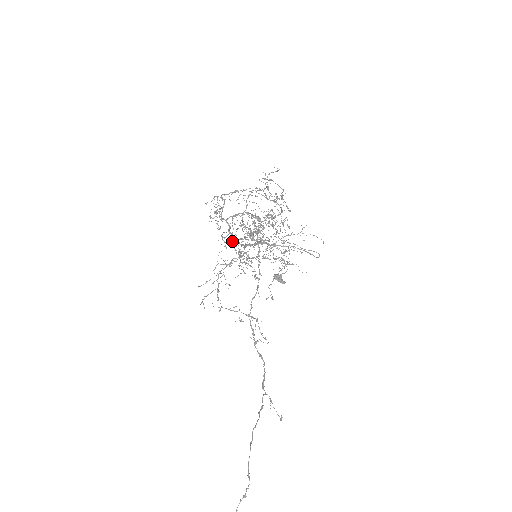
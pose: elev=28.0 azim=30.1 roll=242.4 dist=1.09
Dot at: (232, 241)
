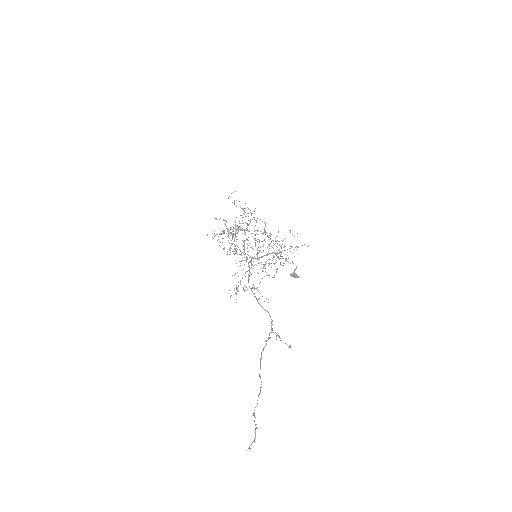
Dot at: occluded
